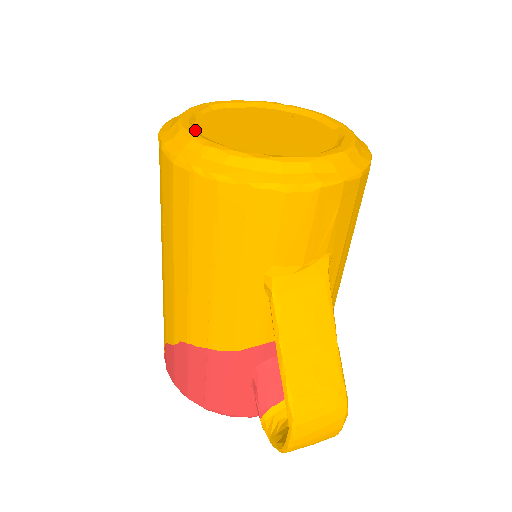
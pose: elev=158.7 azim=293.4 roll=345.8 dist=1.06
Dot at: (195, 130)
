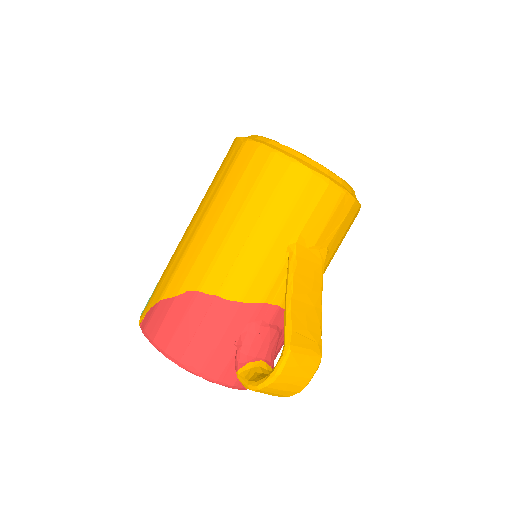
Dot at: occluded
